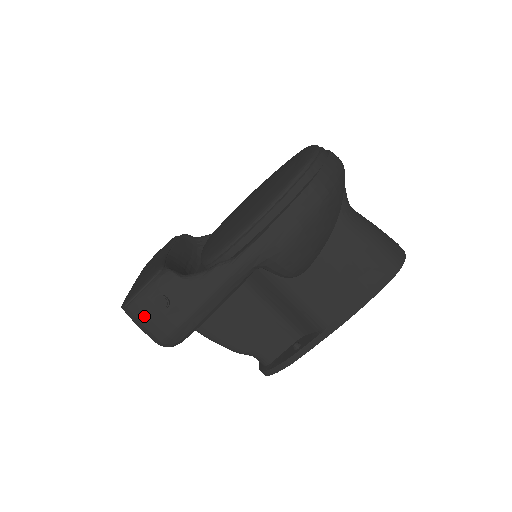
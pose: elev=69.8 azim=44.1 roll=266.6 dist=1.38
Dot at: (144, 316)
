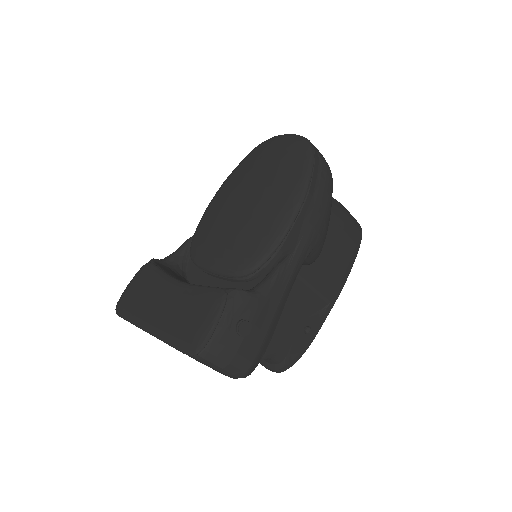
Dot at: (227, 351)
